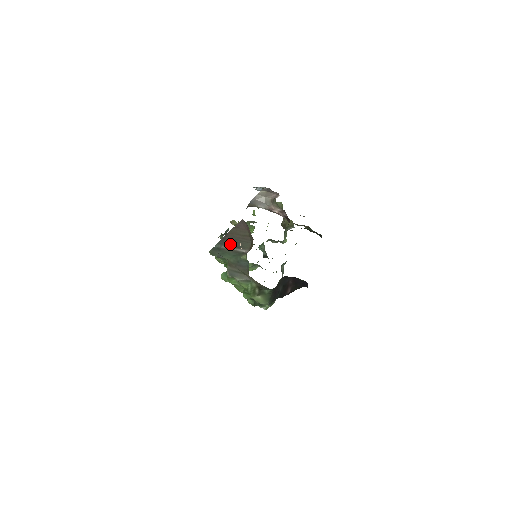
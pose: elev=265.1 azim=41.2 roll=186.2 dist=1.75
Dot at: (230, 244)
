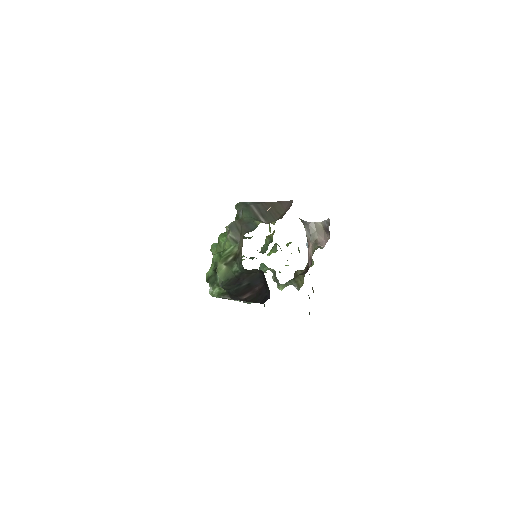
Dot at: (260, 209)
